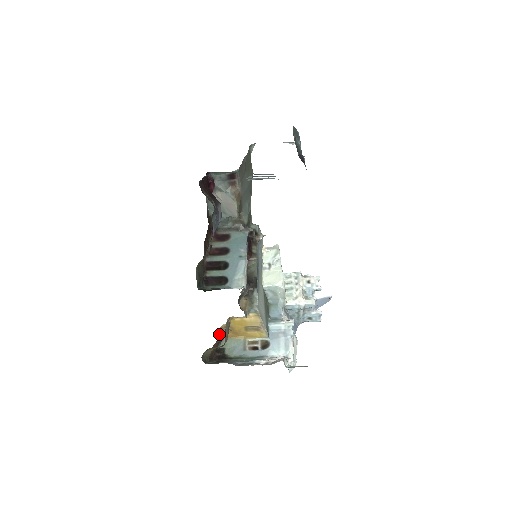
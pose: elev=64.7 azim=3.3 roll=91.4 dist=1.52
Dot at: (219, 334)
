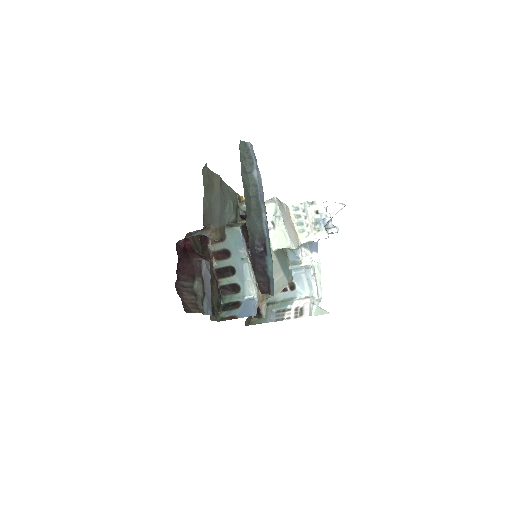
Dot at: occluded
